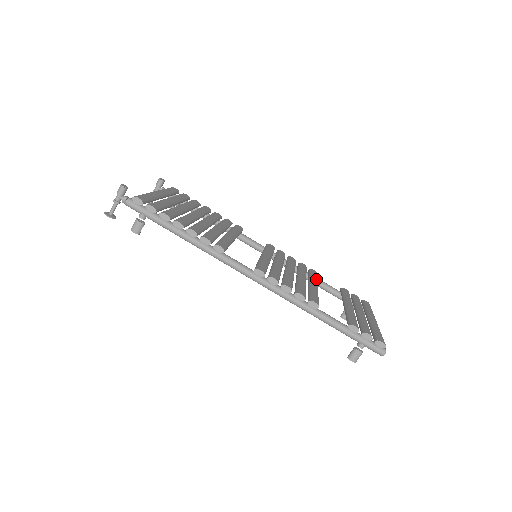
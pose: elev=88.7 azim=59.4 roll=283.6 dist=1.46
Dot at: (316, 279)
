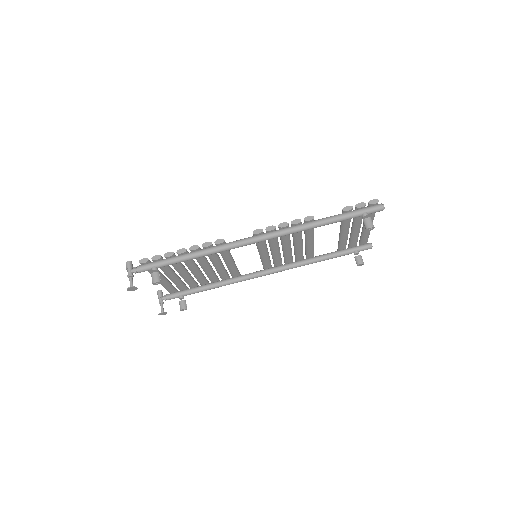
Dot at: occluded
